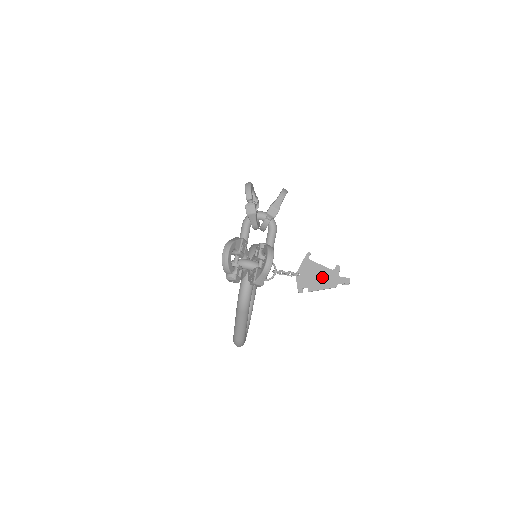
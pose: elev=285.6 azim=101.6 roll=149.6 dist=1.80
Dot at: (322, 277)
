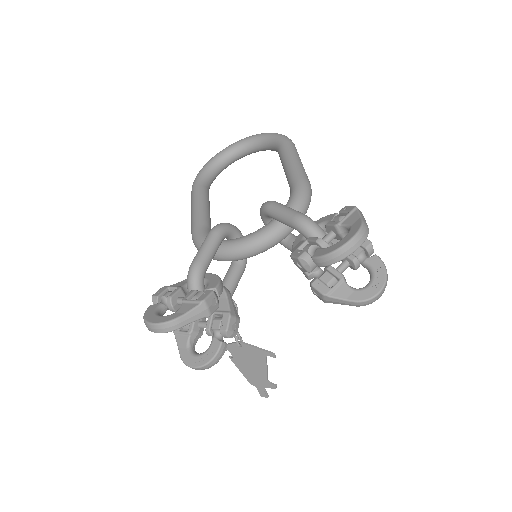
Dot at: (253, 371)
